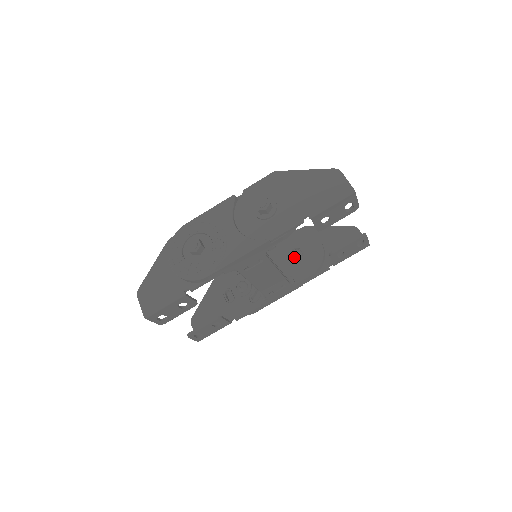
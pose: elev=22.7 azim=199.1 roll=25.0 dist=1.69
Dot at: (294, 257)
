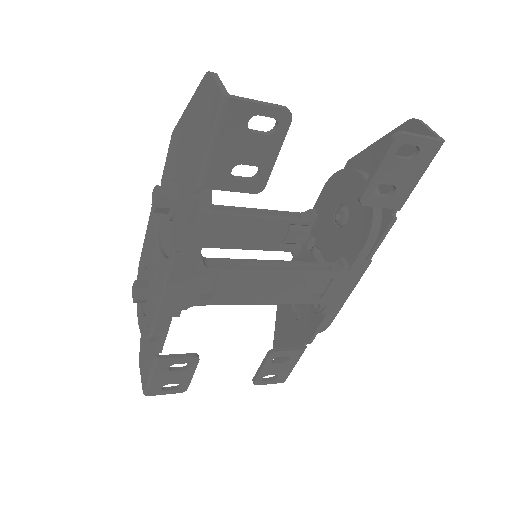
Dot at: (338, 223)
